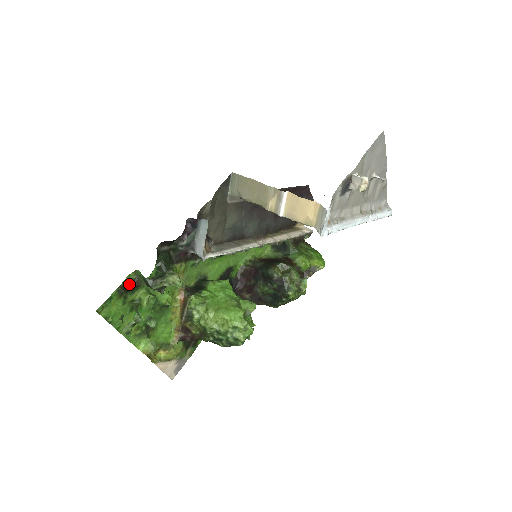
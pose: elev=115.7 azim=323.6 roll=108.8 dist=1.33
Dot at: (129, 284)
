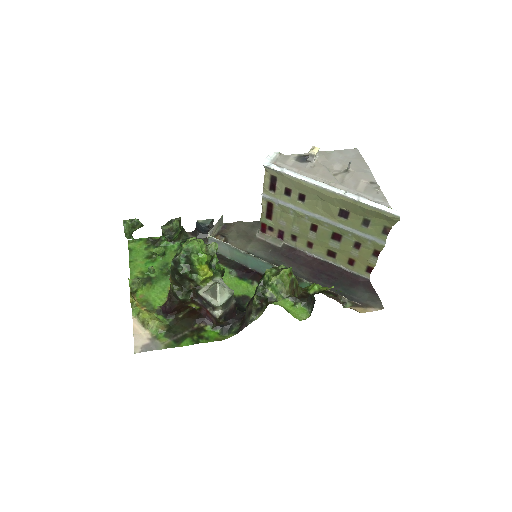
Dot at: (157, 240)
